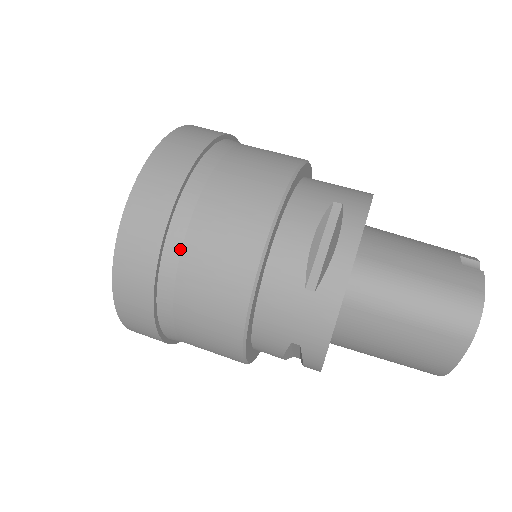
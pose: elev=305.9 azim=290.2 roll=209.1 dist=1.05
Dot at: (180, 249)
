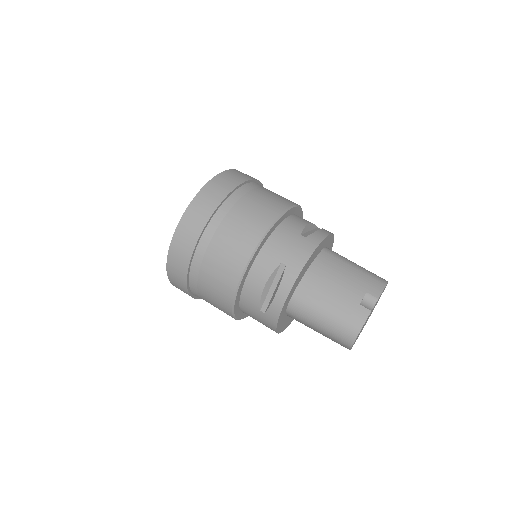
Dot at: (197, 281)
